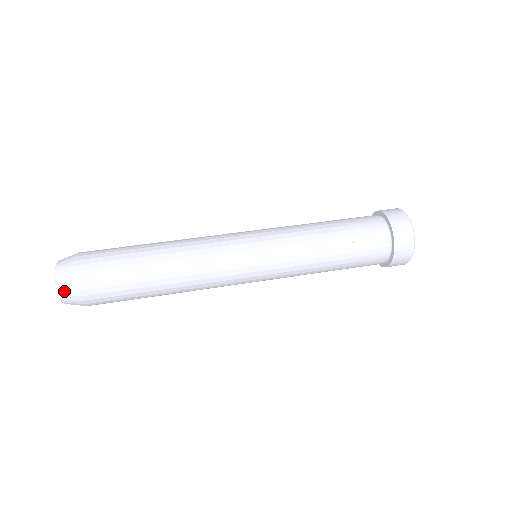
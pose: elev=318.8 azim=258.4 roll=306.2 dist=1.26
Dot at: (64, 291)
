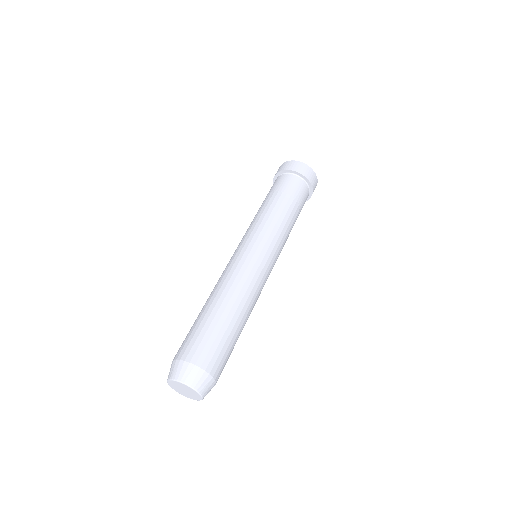
Dot at: (207, 393)
